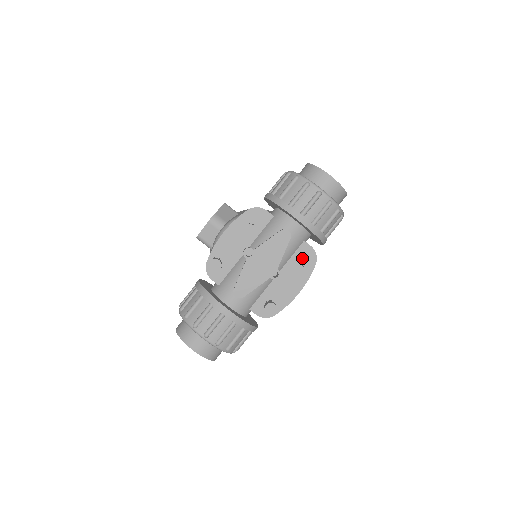
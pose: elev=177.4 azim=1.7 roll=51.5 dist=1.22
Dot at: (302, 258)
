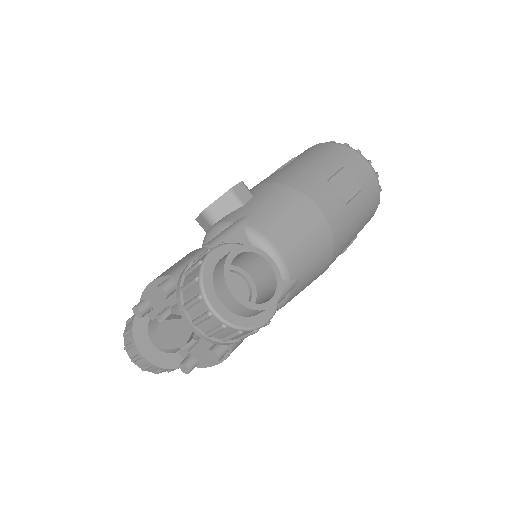
Dot at: occluded
